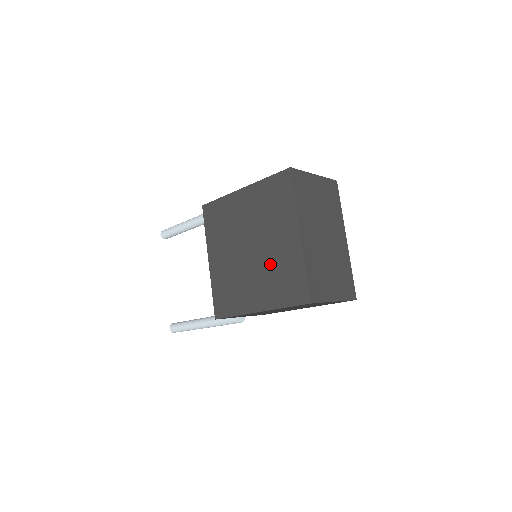
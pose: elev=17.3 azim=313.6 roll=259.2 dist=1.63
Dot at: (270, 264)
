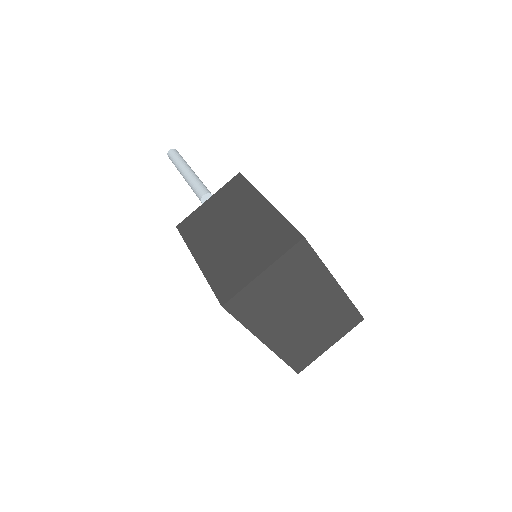
Dot at: occluded
